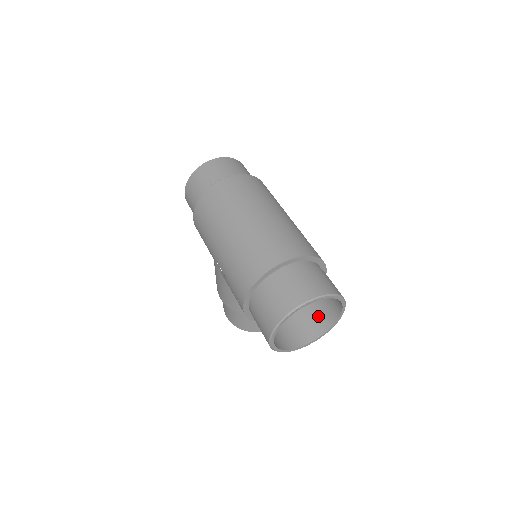
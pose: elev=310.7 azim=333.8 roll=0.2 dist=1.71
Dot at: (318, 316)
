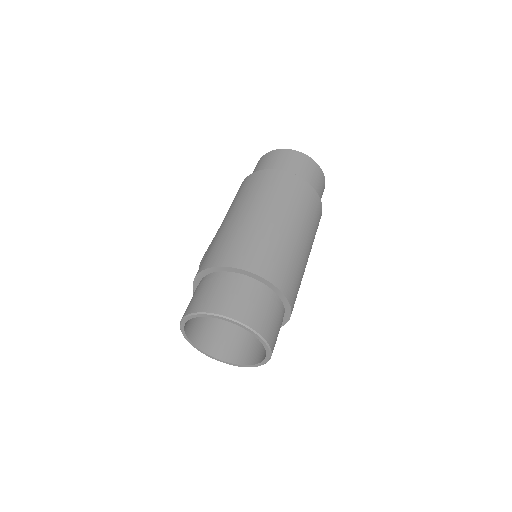
Dot at: (246, 347)
